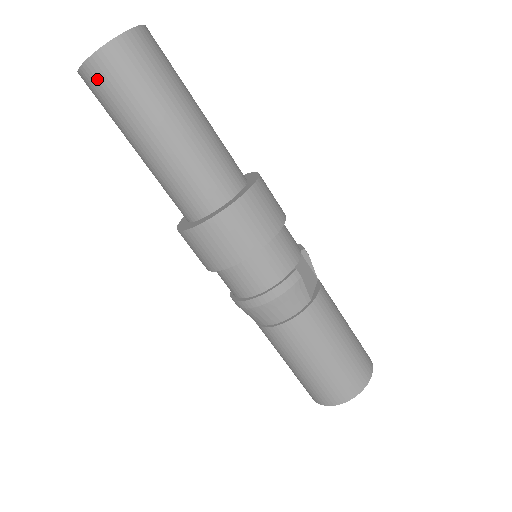
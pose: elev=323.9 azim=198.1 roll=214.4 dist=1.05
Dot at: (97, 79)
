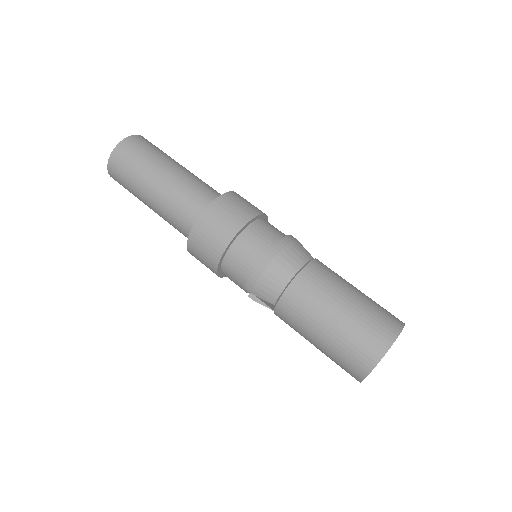
Dot at: (124, 152)
